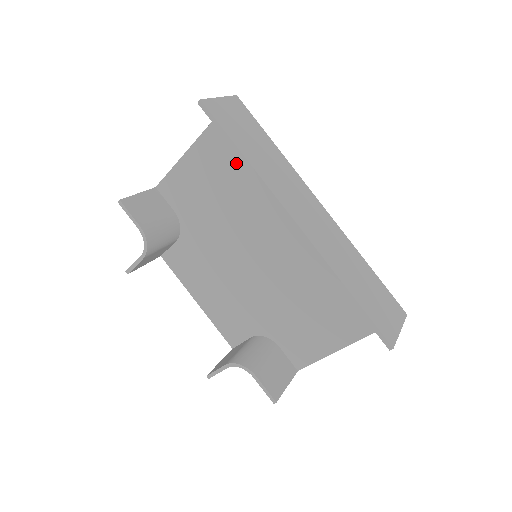
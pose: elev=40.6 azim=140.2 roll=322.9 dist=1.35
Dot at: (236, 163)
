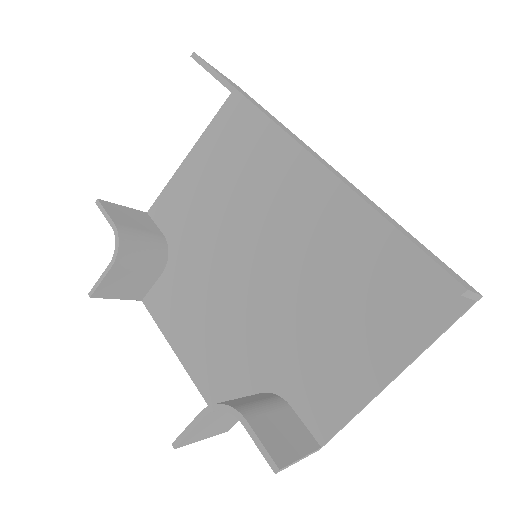
Dot at: (236, 154)
